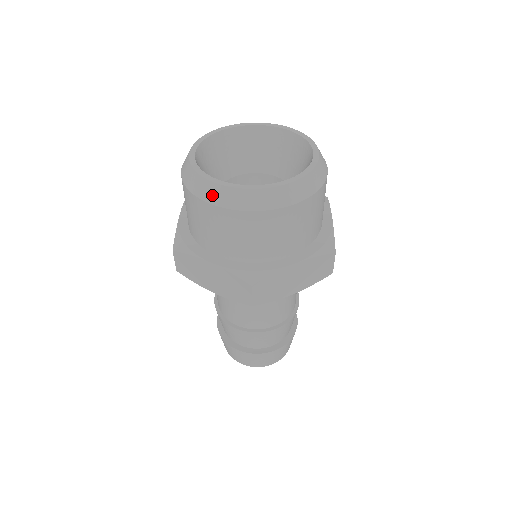
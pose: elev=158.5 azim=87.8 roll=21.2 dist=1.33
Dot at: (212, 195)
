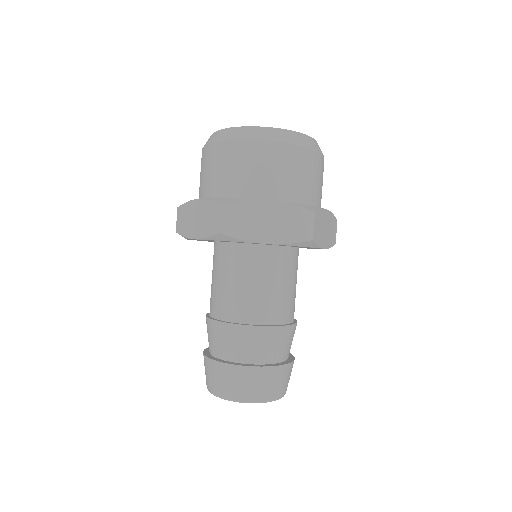
Dot at: (271, 135)
